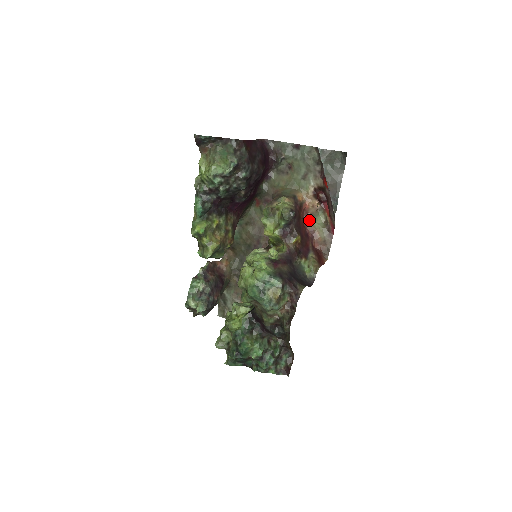
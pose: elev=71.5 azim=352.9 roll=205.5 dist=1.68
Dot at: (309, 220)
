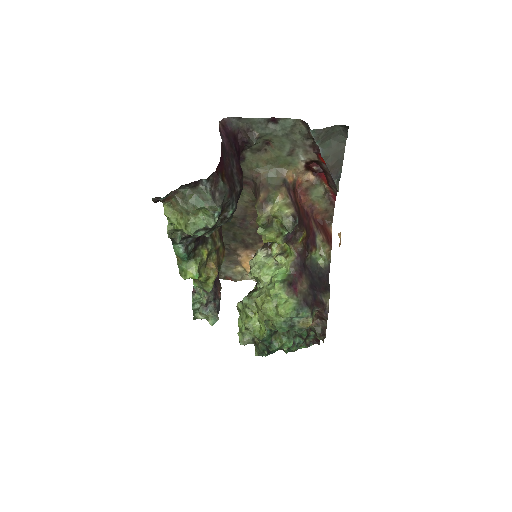
Dot at: (305, 195)
